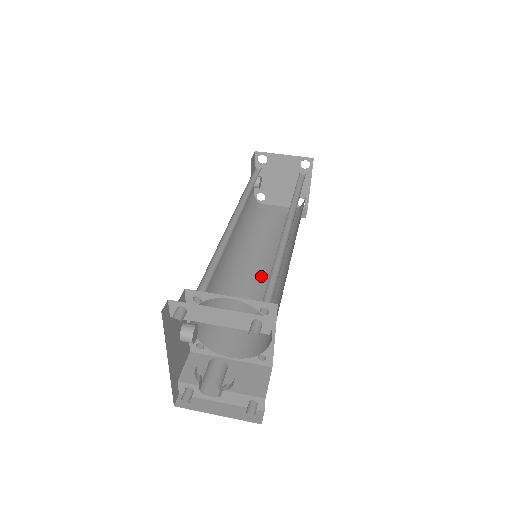
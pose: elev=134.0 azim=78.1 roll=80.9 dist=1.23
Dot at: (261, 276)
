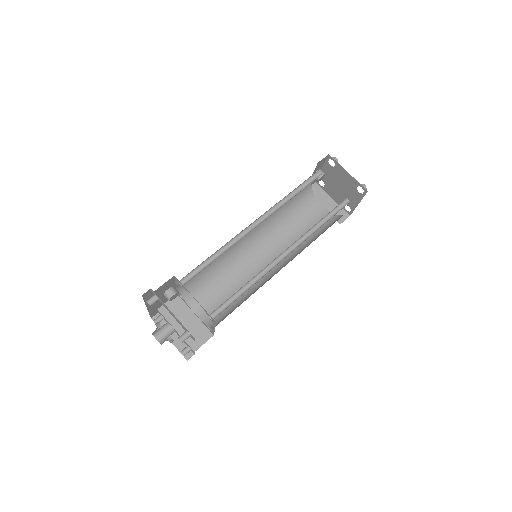
Dot at: (261, 262)
